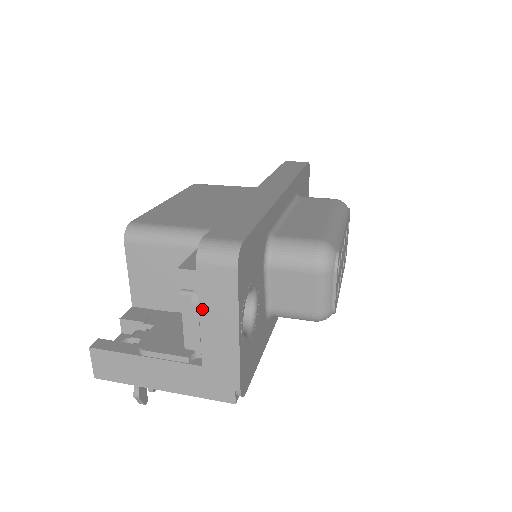
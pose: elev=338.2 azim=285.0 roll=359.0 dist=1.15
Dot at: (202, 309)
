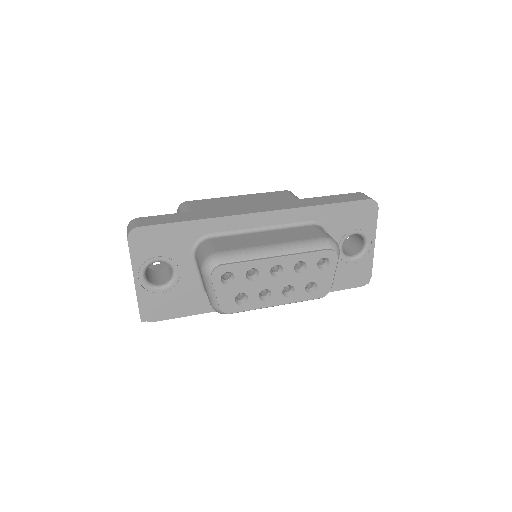
Dot at: occluded
